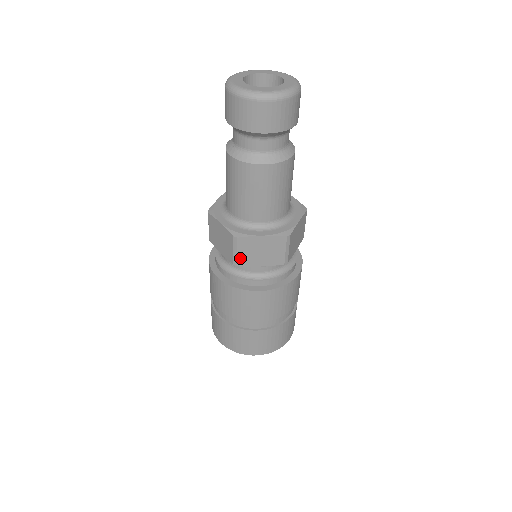
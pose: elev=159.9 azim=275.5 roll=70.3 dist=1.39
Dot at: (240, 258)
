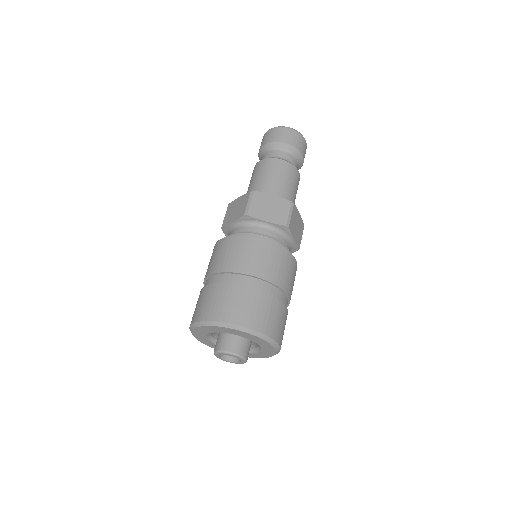
Dot at: (225, 220)
